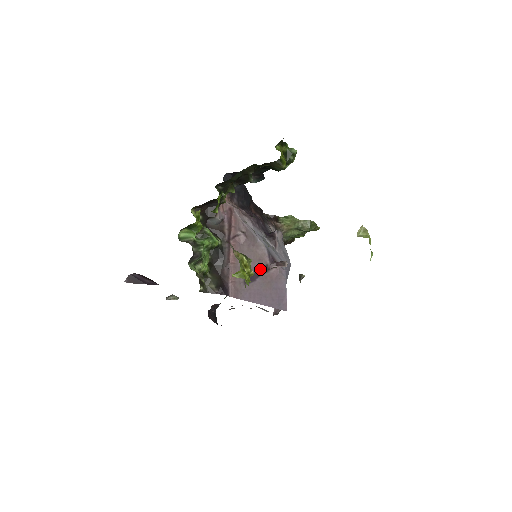
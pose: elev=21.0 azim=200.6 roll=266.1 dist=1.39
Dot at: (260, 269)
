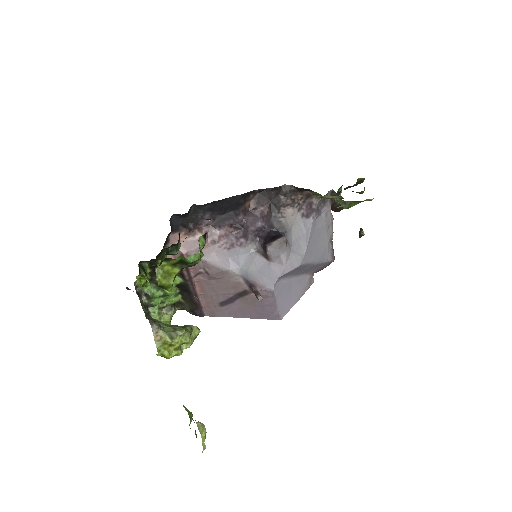
Dot at: (238, 293)
